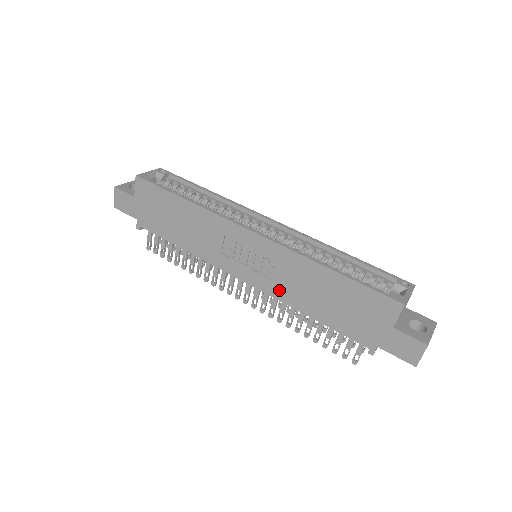
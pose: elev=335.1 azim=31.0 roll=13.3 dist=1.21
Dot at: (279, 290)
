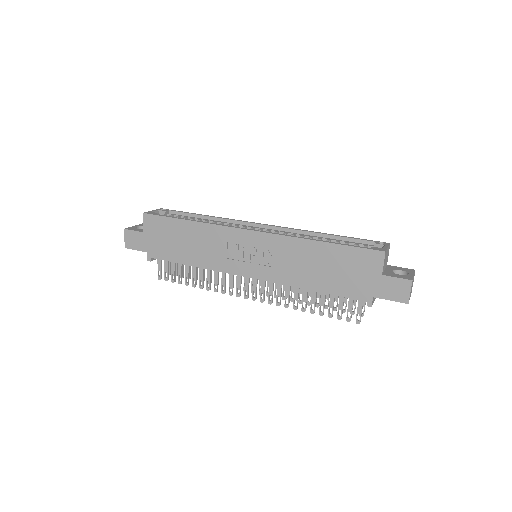
Dot at: (282, 275)
